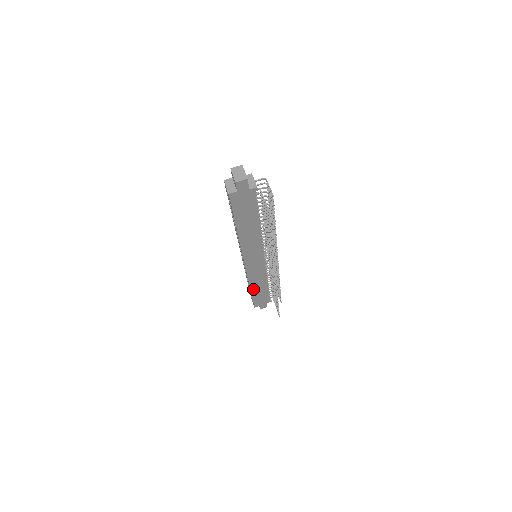
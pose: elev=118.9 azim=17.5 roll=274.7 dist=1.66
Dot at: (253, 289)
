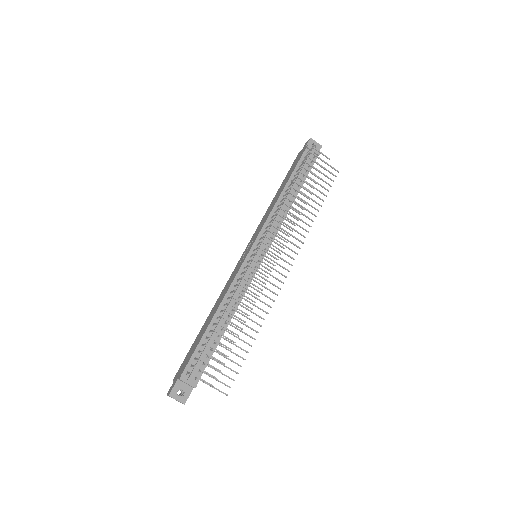
Dot at: occluded
